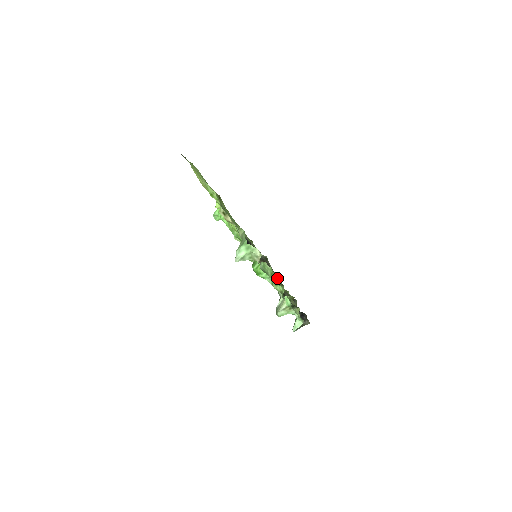
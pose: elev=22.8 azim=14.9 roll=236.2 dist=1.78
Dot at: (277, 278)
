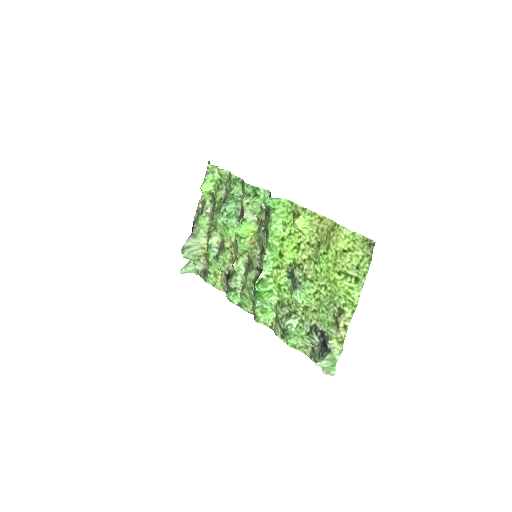
Dot at: (276, 323)
